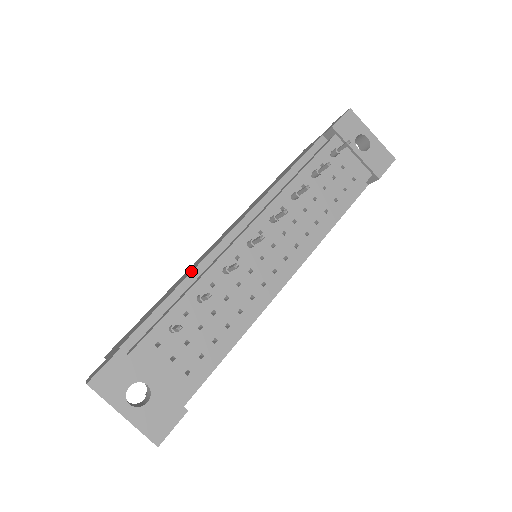
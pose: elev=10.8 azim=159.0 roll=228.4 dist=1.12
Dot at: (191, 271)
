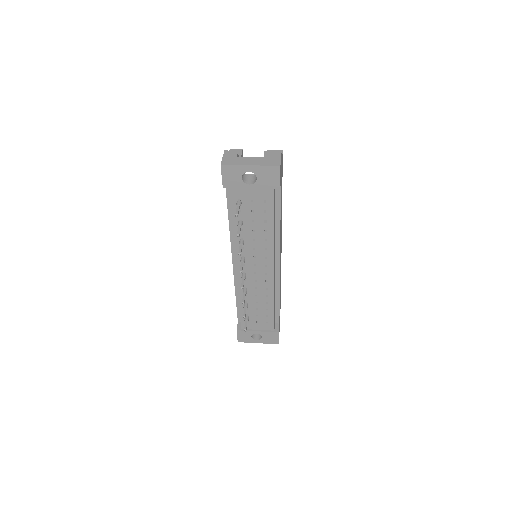
Dot at: occluded
